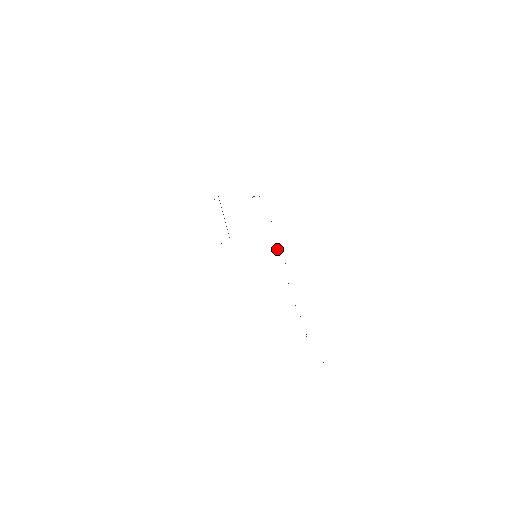
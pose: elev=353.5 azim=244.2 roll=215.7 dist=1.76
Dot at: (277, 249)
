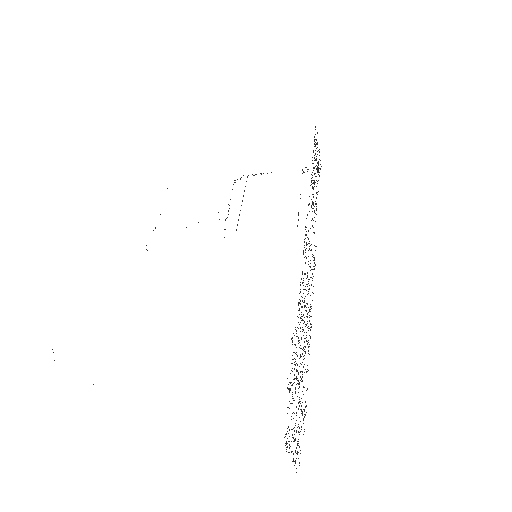
Dot at: occluded
